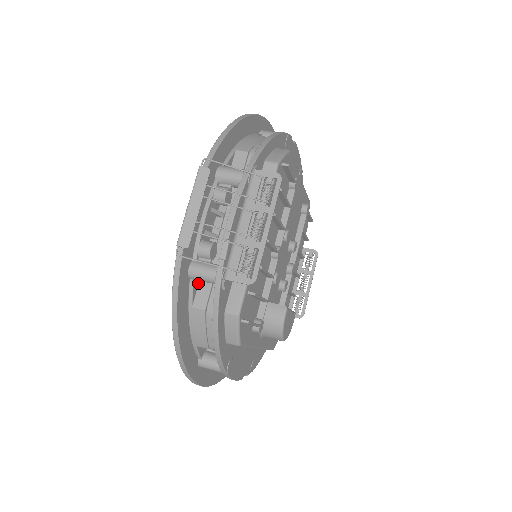
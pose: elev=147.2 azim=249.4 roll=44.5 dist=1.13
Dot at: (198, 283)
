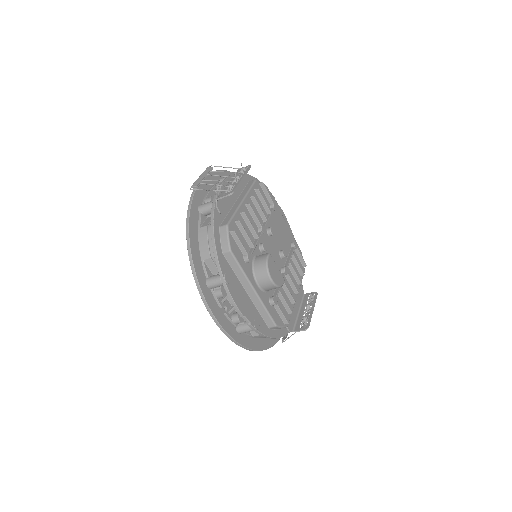
Dot at: (205, 220)
